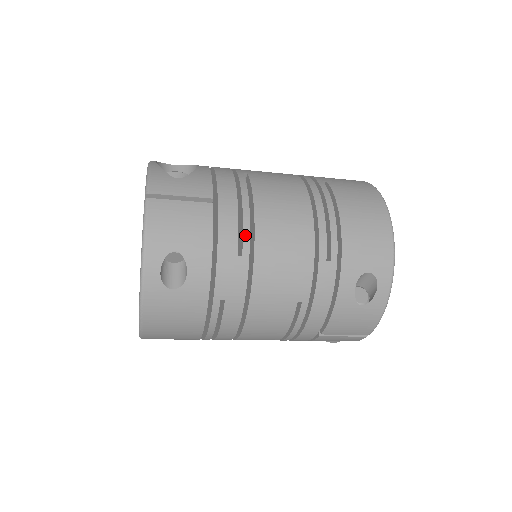
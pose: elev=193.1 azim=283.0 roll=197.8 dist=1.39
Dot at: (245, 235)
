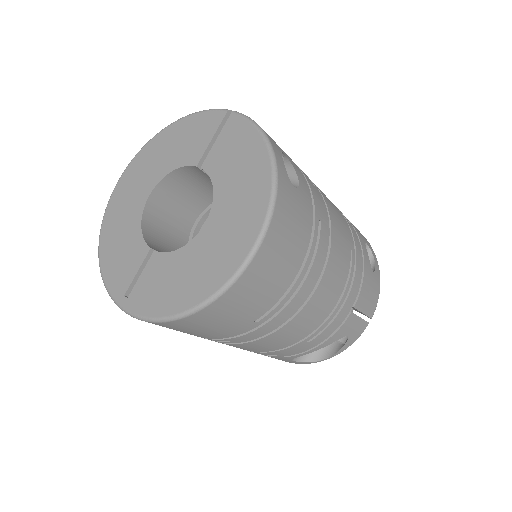
Dot at: occluded
